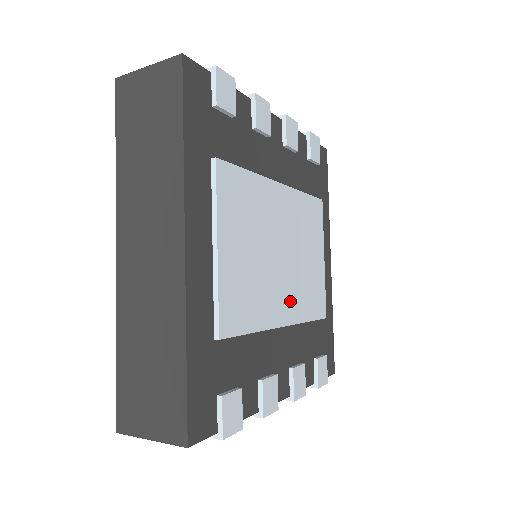
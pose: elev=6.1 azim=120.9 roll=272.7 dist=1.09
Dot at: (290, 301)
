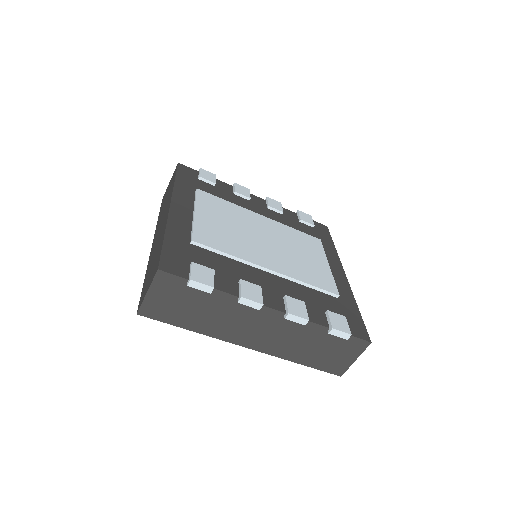
Dot at: (278, 263)
